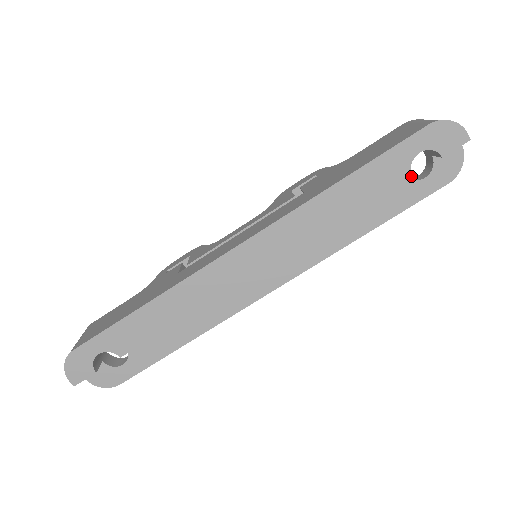
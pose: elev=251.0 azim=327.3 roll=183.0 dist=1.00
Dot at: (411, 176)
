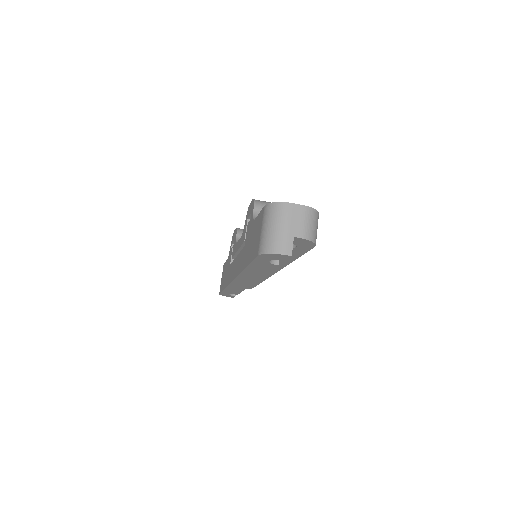
Dot at: (278, 265)
